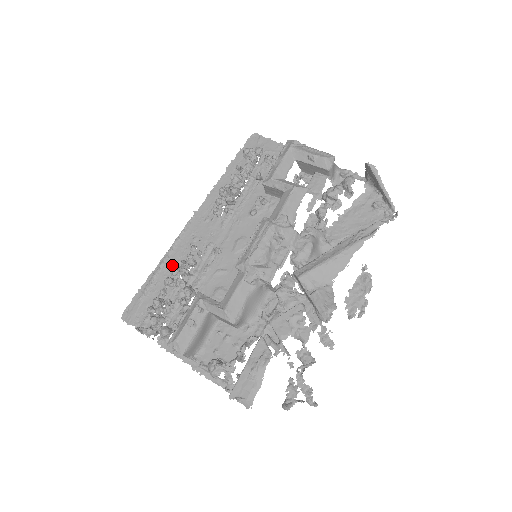
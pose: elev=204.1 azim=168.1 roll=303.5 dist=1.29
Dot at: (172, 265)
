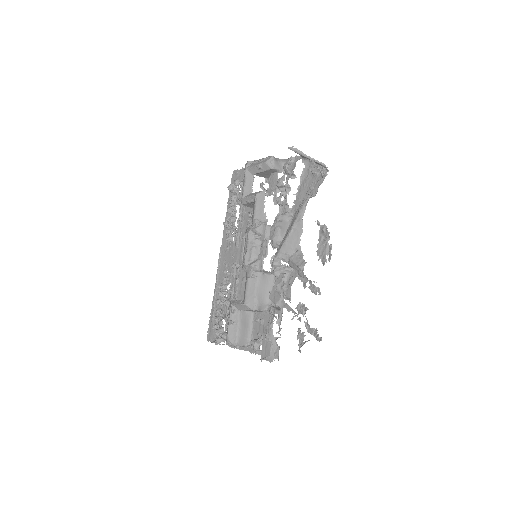
Dot at: (220, 290)
